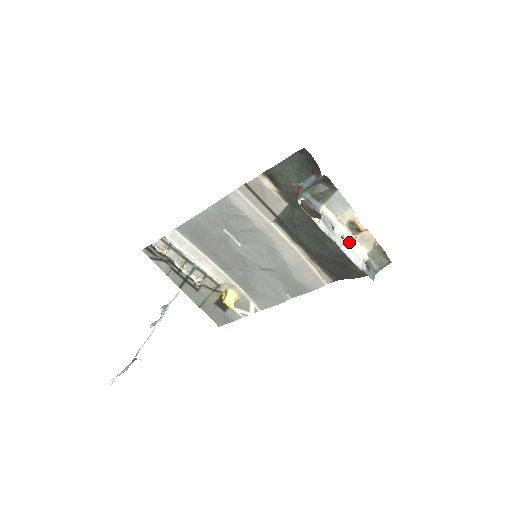
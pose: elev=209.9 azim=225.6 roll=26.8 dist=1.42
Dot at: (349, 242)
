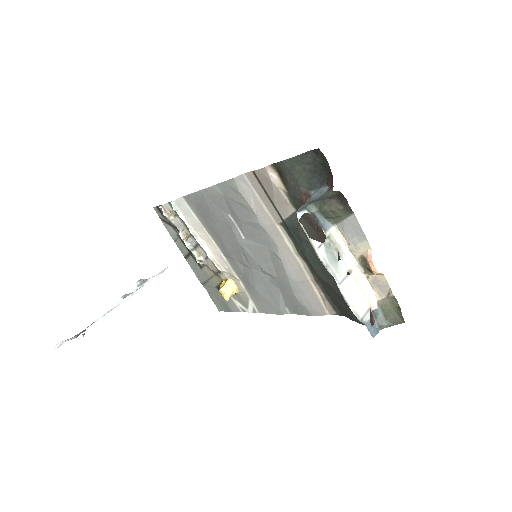
Dot at: (356, 281)
